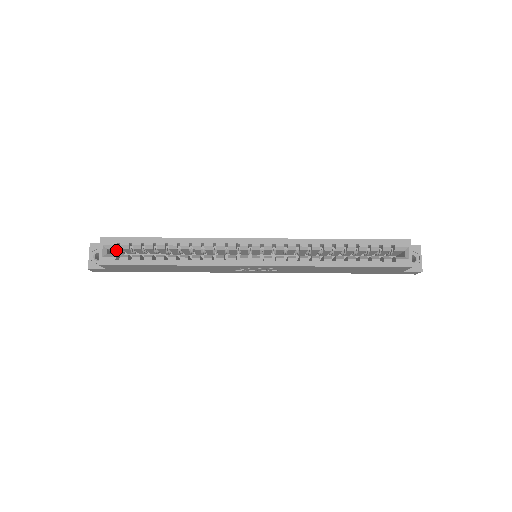
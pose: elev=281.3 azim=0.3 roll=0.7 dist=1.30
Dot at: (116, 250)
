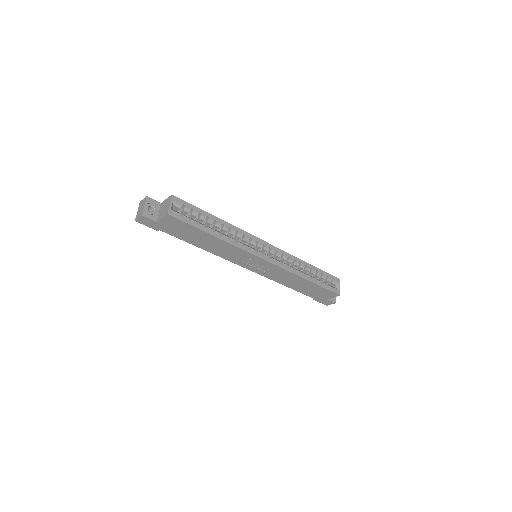
Dot at: (175, 210)
